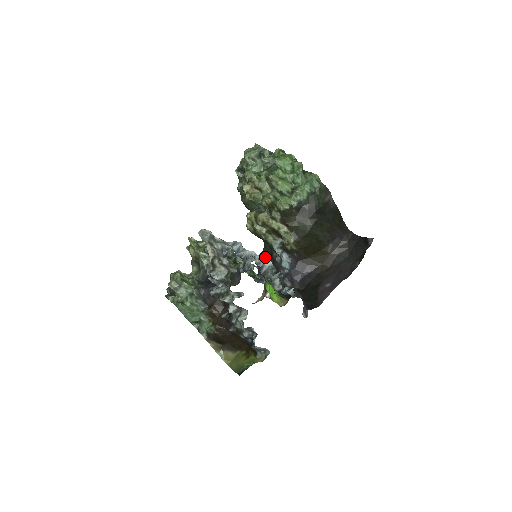
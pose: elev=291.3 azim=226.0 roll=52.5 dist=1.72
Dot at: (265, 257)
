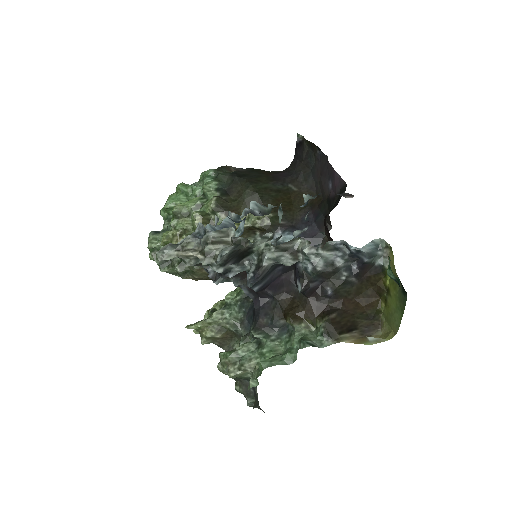
Dot at: occluded
